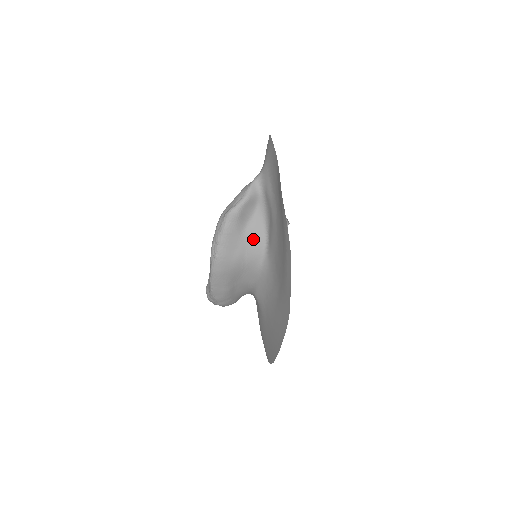
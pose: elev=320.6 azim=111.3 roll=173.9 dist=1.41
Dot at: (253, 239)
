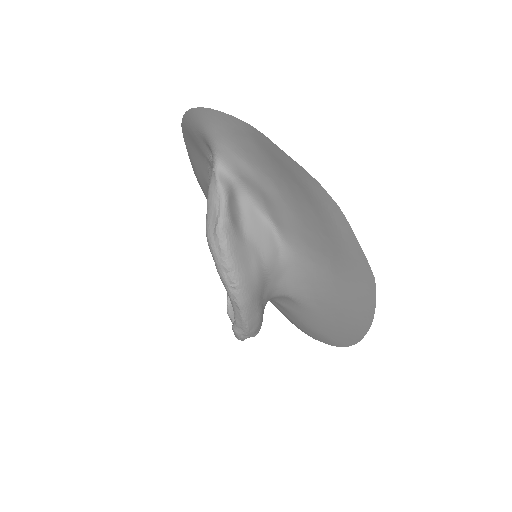
Dot at: (259, 237)
